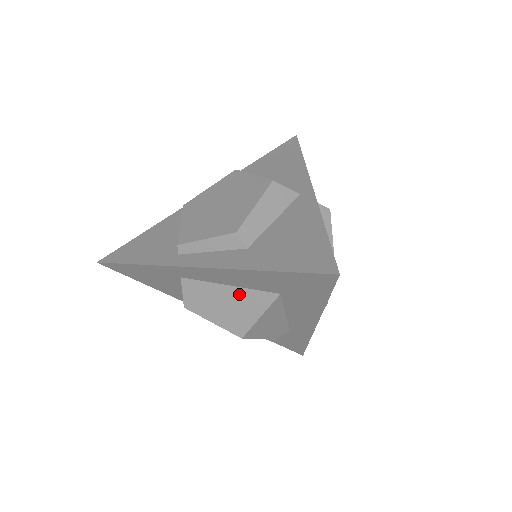
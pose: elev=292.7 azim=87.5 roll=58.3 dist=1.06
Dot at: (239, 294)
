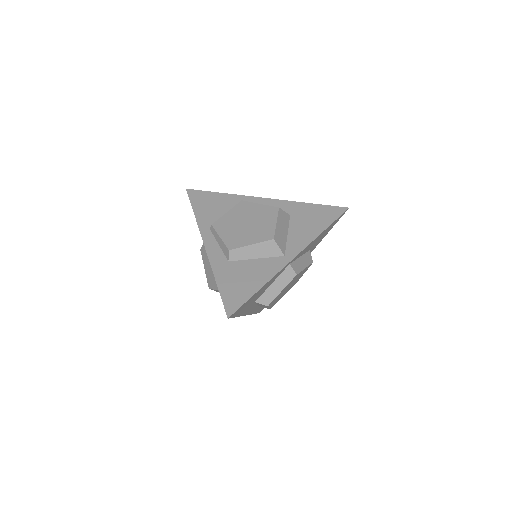
Dot at: occluded
